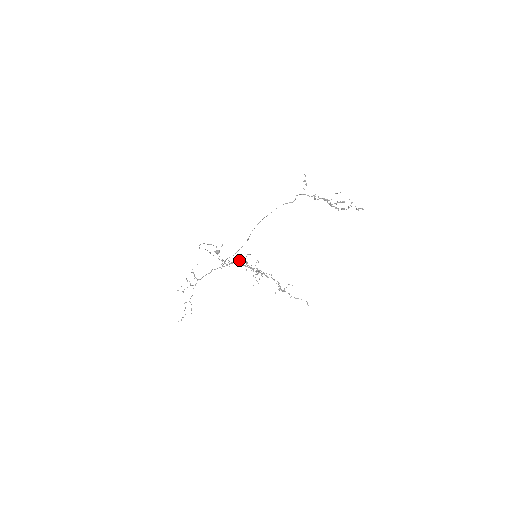
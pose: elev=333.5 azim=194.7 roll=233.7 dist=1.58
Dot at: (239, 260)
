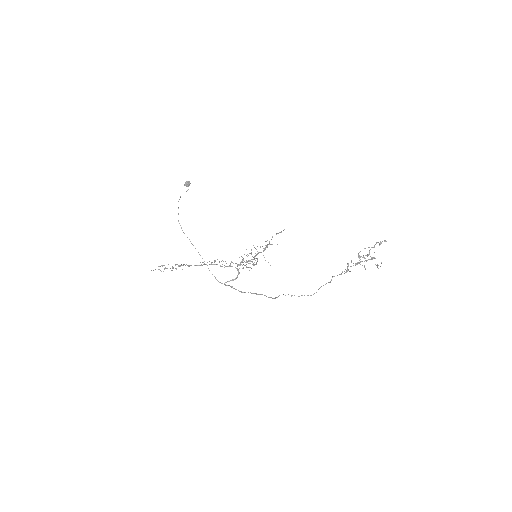
Dot at: occluded
